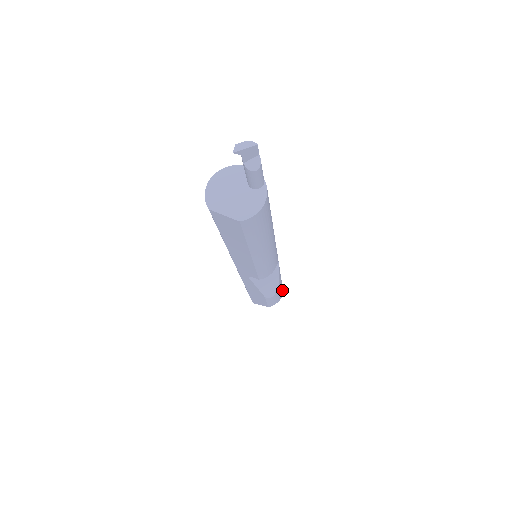
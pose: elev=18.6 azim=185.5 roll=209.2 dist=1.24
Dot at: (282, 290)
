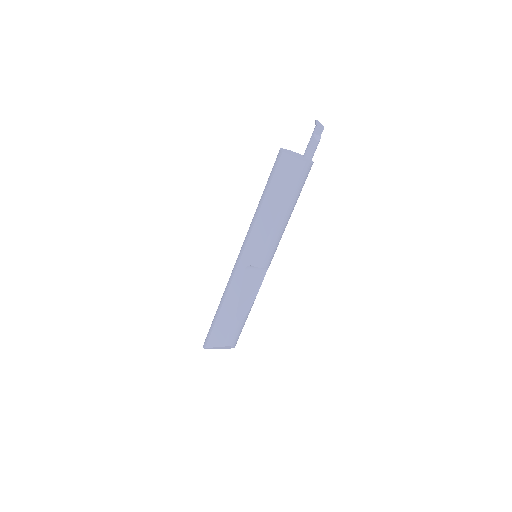
Dot at: occluded
